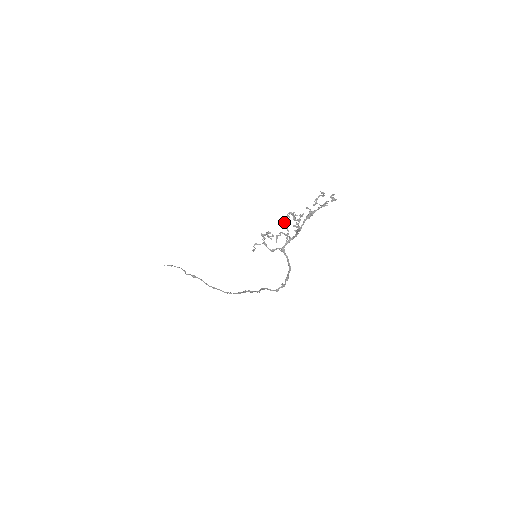
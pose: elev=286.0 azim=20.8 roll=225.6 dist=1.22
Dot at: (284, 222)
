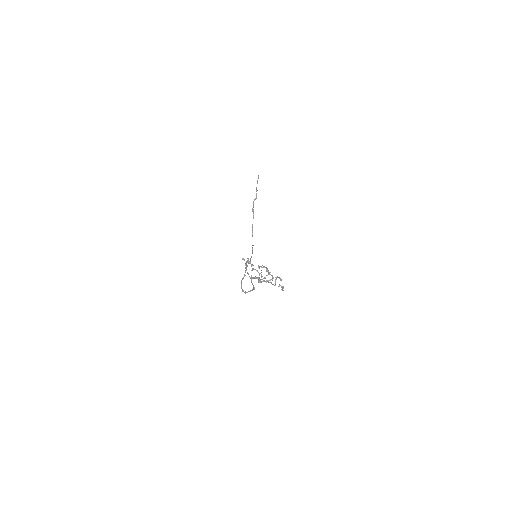
Dot at: (258, 267)
